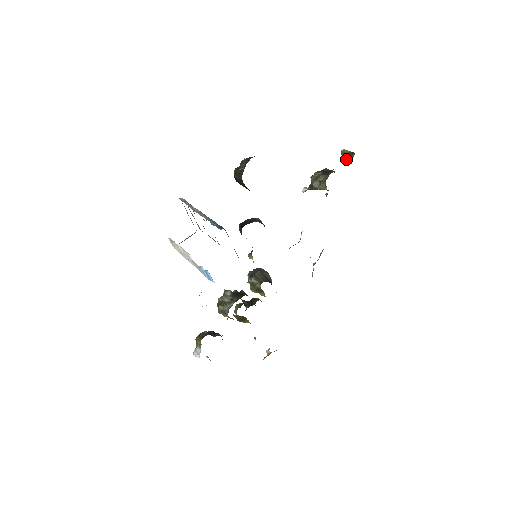
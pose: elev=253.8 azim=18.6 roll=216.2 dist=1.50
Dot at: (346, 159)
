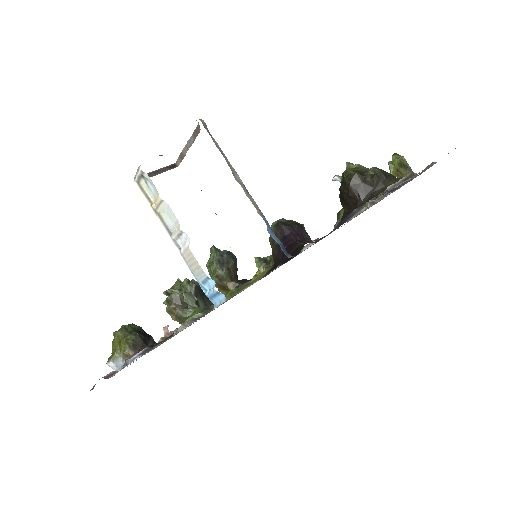
Dot at: (399, 171)
